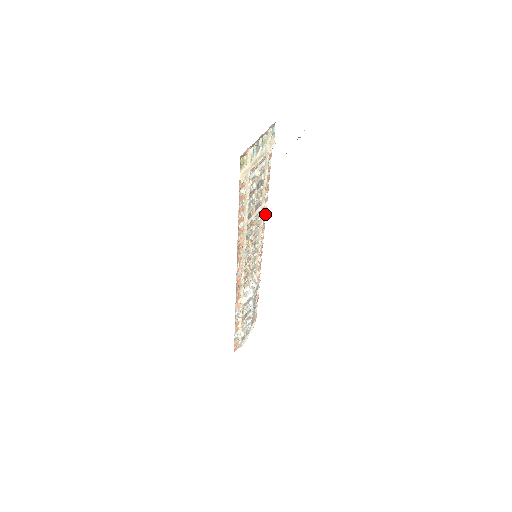
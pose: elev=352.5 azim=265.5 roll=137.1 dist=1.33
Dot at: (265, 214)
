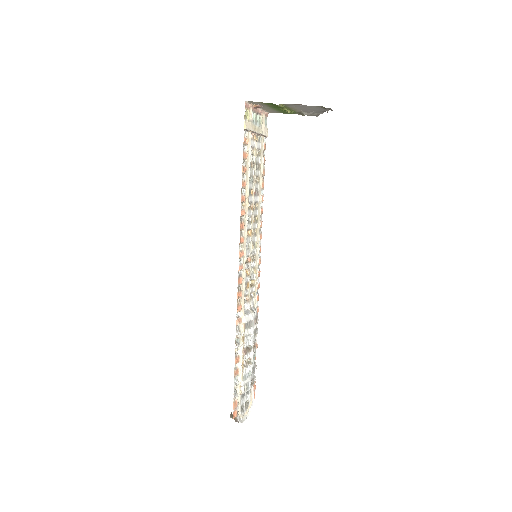
Dot at: (261, 219)
